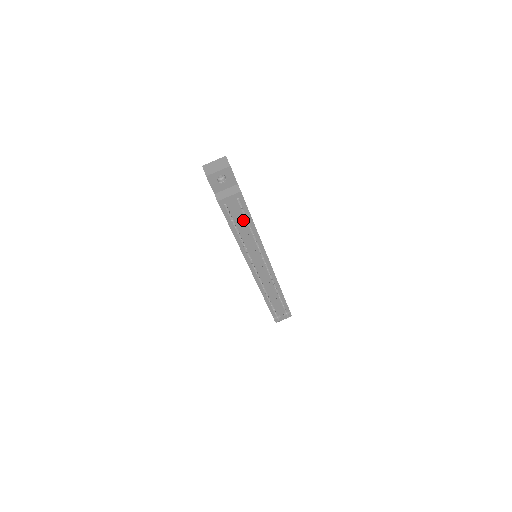
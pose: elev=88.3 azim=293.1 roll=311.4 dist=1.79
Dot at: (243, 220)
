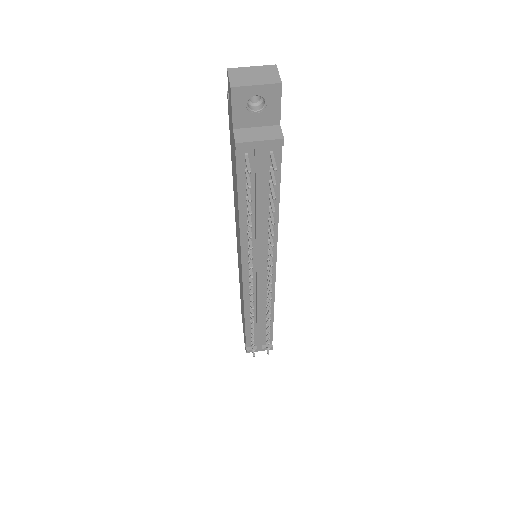
Dot at: (264, 193)
